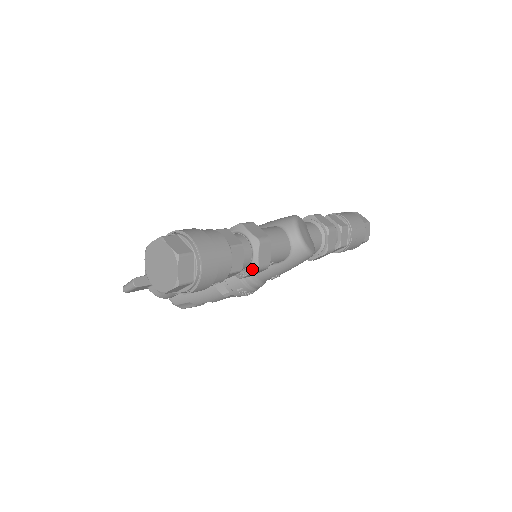
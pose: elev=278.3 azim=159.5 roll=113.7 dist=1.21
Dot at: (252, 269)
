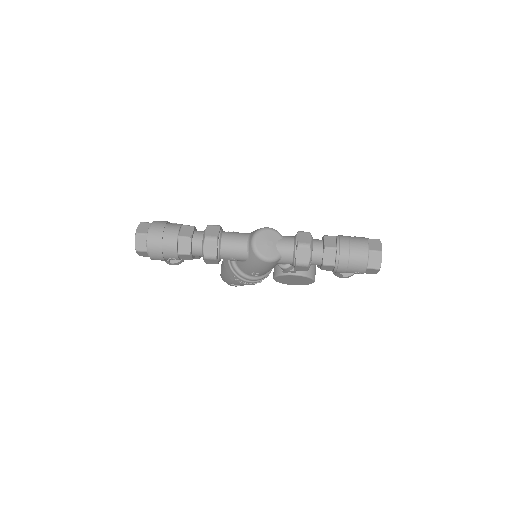
Dot at: (203, 257)
